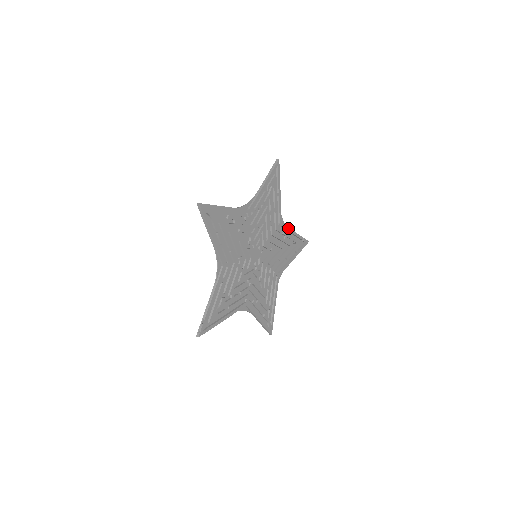
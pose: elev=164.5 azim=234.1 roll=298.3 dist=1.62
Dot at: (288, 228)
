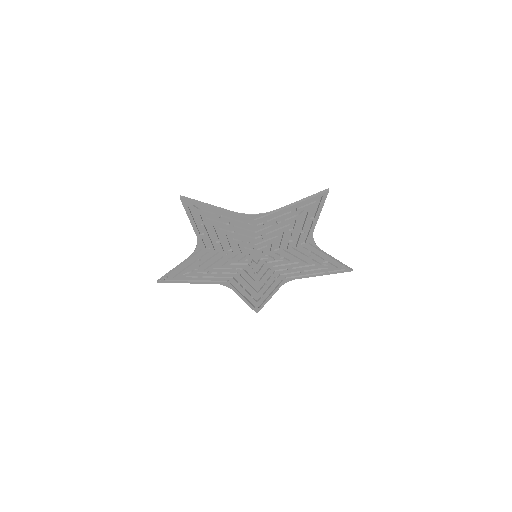
Dot at: (319, 251)
